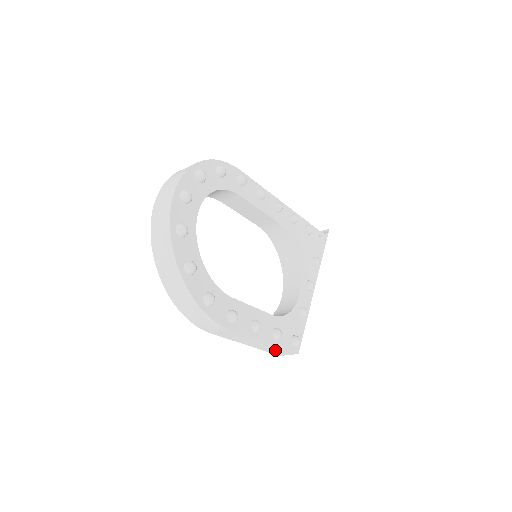
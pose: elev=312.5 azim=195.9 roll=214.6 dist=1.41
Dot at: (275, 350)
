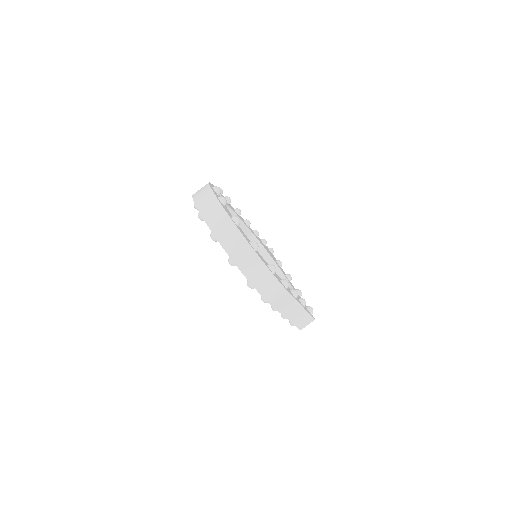
Dot at: (302, 320)
